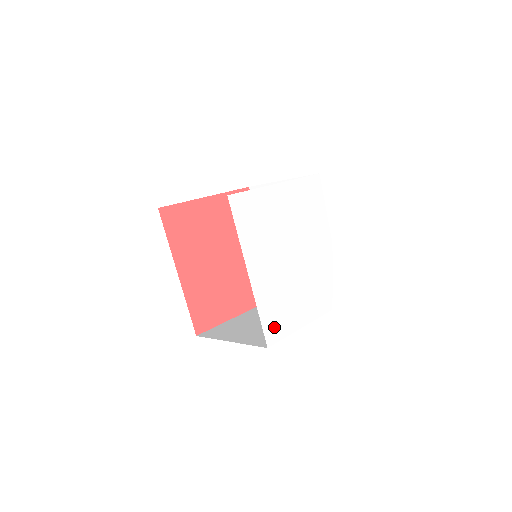
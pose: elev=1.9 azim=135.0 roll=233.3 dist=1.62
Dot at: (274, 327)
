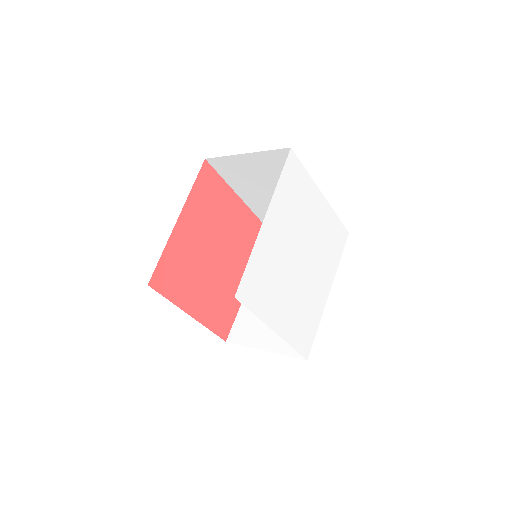
Dot at: (251, 289)
